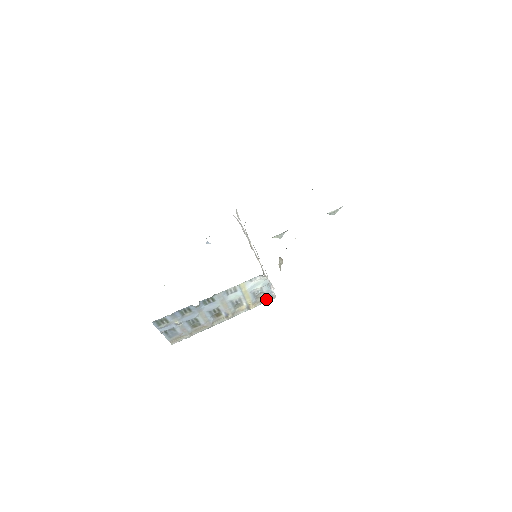
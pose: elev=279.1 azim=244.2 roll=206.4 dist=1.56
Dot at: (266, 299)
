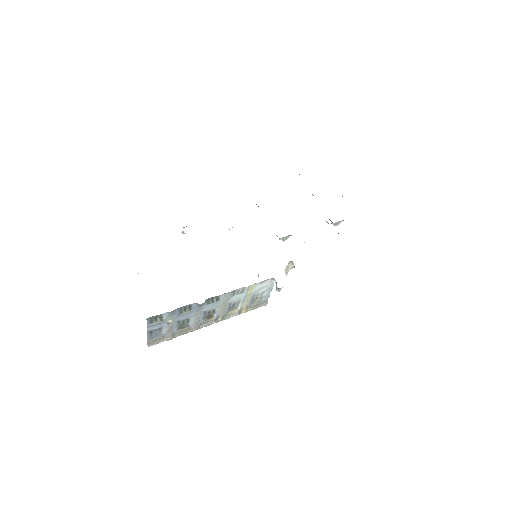
Dot at: (259, 304)
